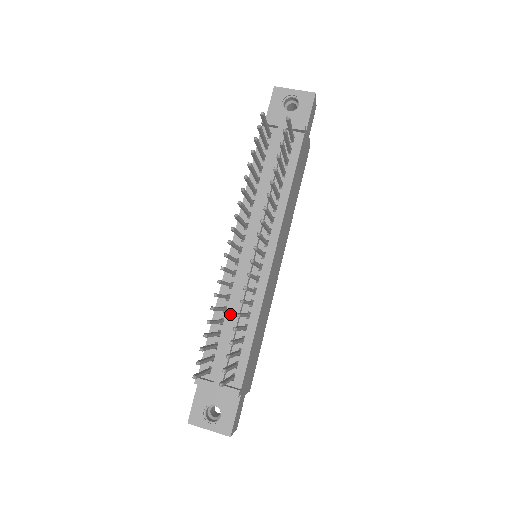
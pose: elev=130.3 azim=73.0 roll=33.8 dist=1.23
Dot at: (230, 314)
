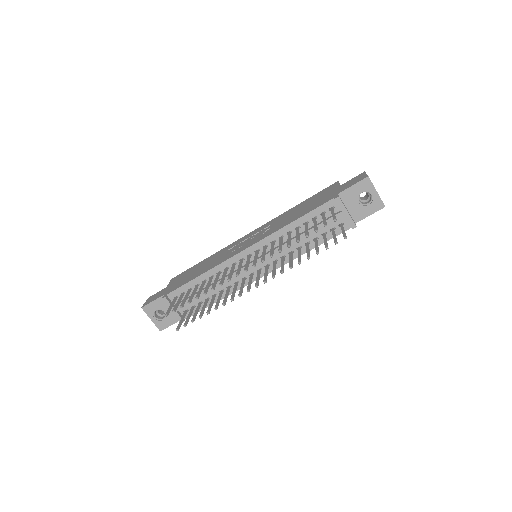
Dot at: (212, 282)
